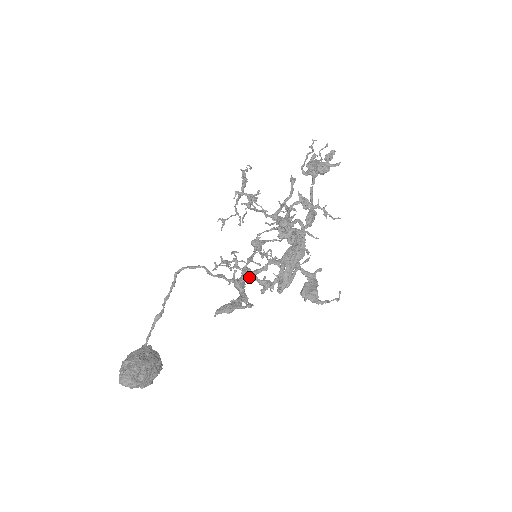
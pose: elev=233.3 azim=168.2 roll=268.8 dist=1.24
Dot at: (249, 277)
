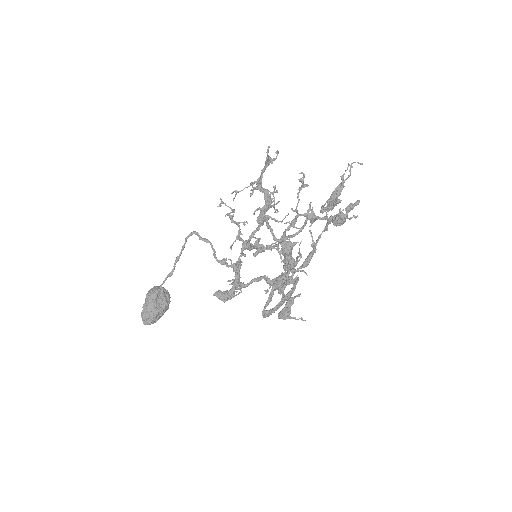
Dot at: (245, 287)
